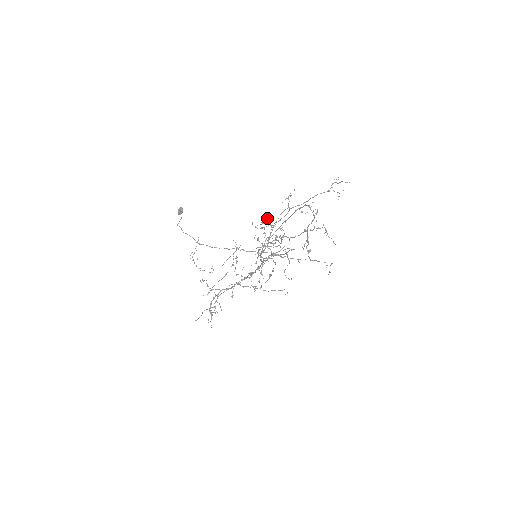
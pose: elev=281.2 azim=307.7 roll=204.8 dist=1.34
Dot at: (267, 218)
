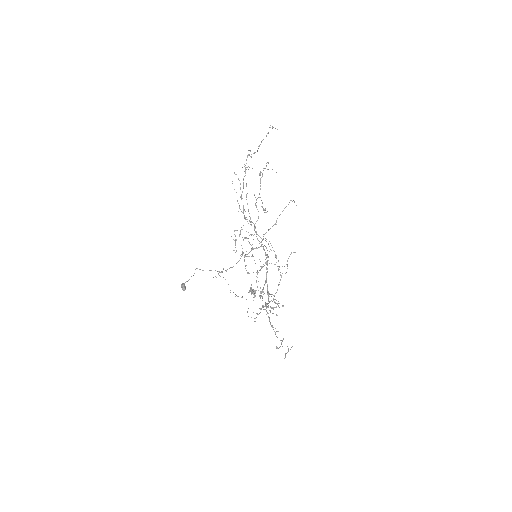
Dot at: occluded
